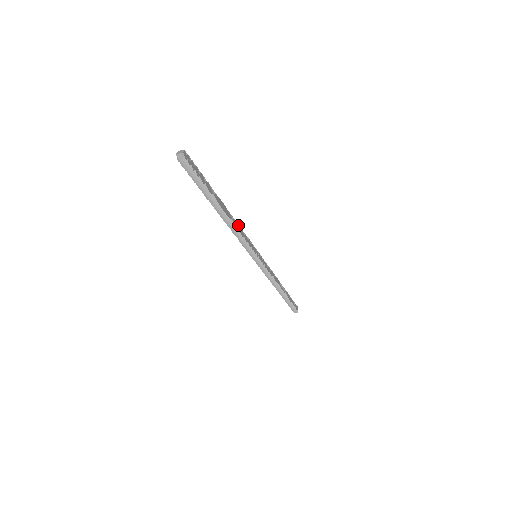
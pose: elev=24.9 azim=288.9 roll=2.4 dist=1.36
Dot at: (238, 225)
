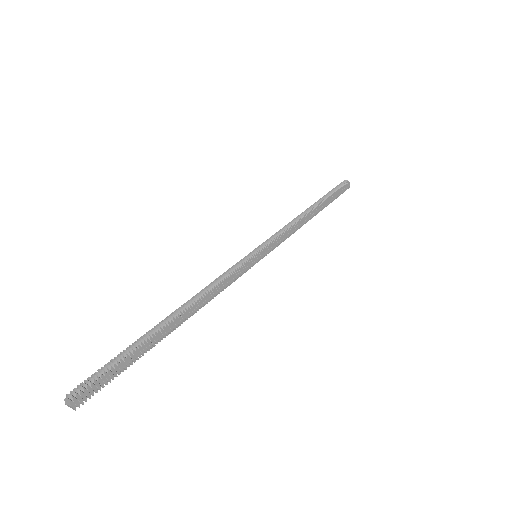
Dot at: (208, 290)
